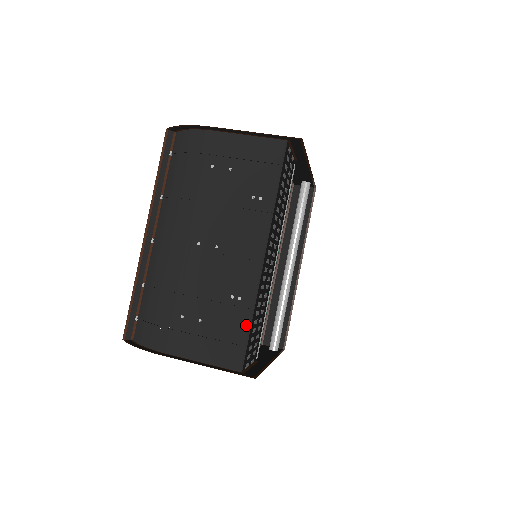
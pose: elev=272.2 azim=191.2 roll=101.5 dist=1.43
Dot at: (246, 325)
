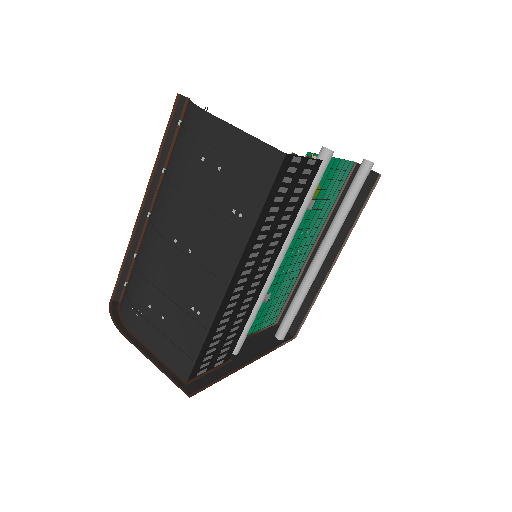
Dot at: (198, 341)
